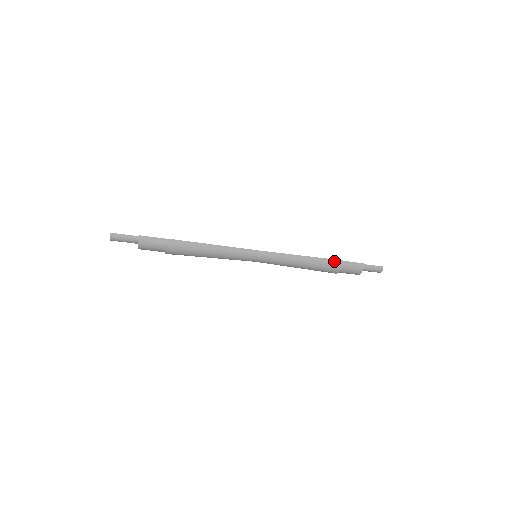
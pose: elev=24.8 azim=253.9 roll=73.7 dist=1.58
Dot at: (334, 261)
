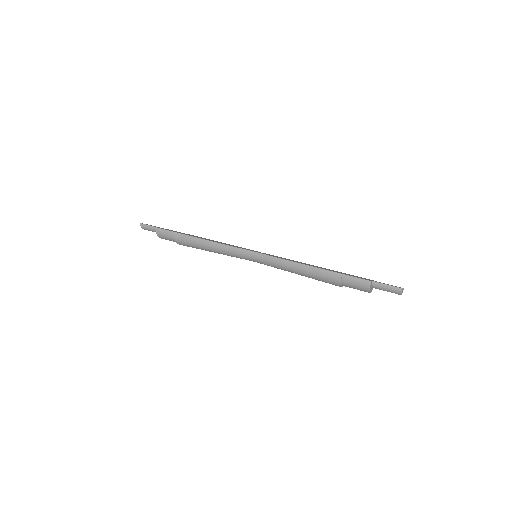
Dot at: (331, 273)
